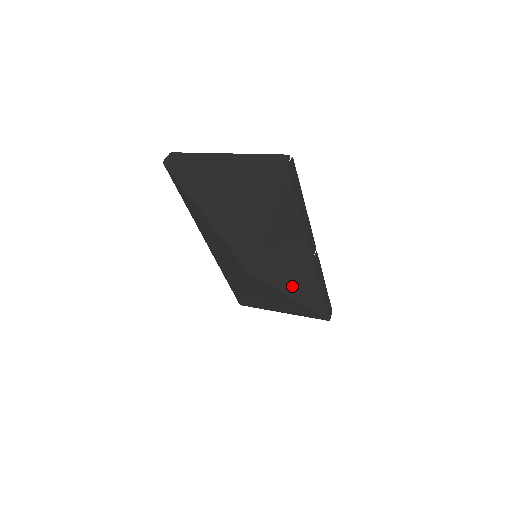
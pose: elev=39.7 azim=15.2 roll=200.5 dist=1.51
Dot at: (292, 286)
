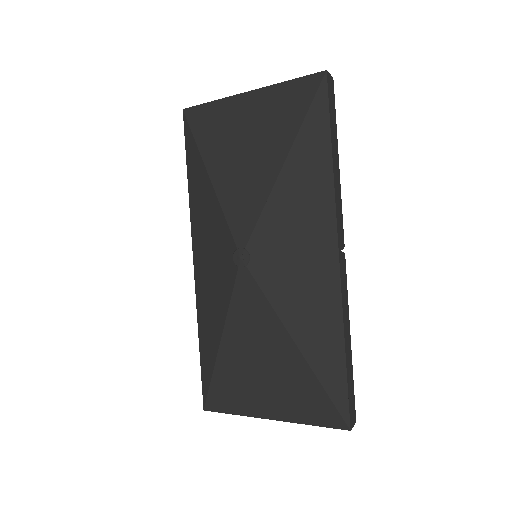
Dot at: (299, 309)
